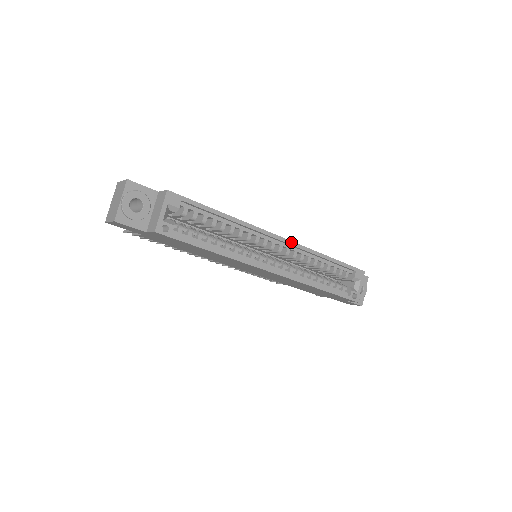
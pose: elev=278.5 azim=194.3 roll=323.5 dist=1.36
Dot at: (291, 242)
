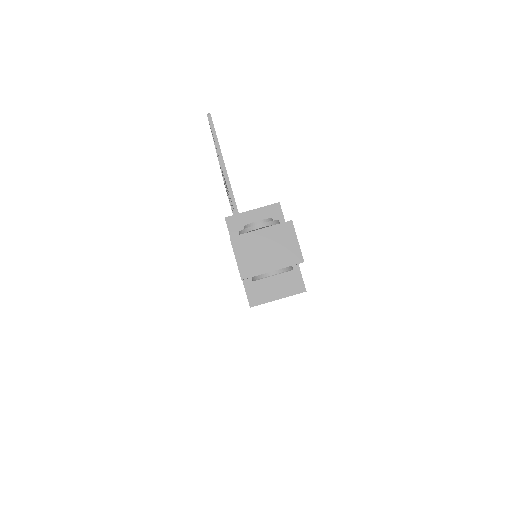
Dot at: occluded
